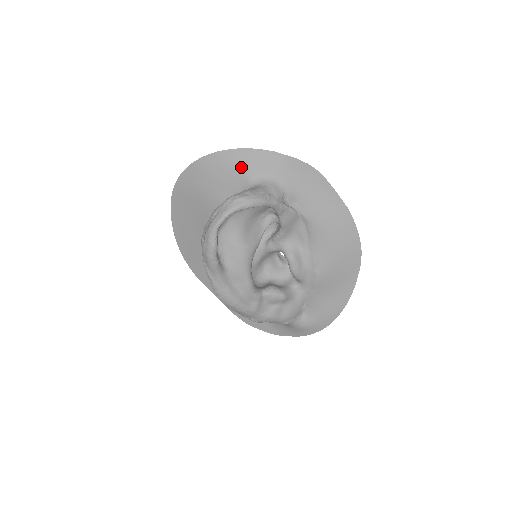
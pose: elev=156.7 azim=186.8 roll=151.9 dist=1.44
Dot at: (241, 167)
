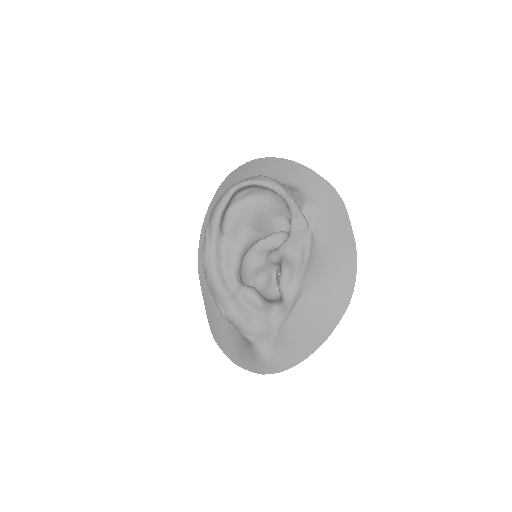
Dot at: (281, 172)
